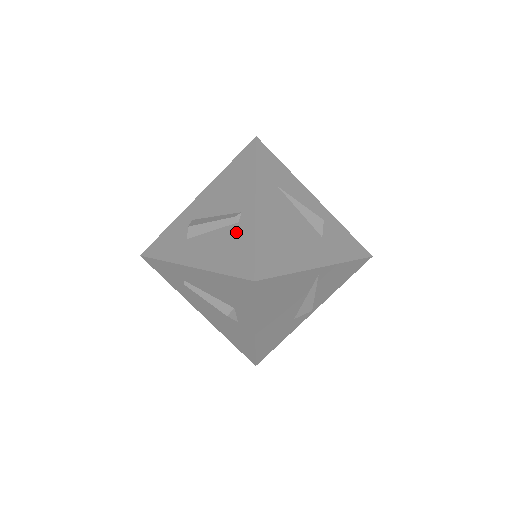
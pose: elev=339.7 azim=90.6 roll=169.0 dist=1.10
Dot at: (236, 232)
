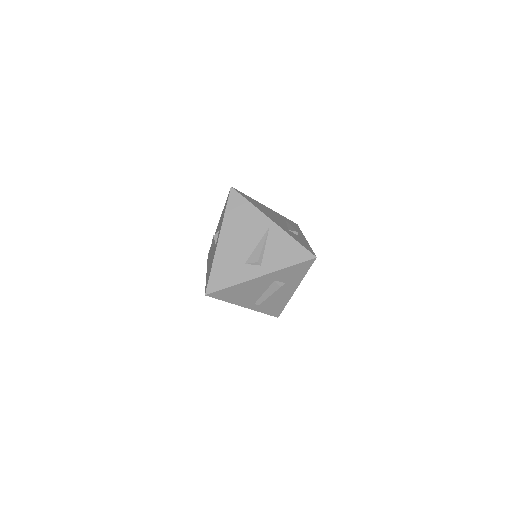
Dot at: occluded
